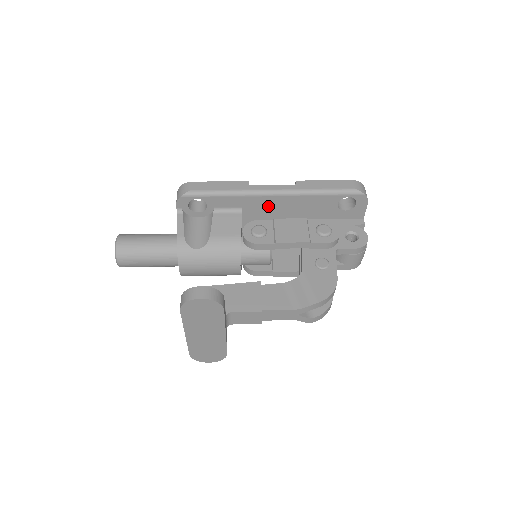
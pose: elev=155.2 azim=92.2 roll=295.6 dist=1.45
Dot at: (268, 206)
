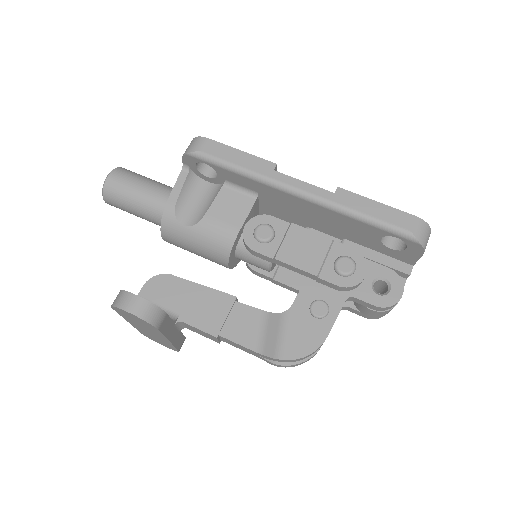
Dot at: (291, 204)
